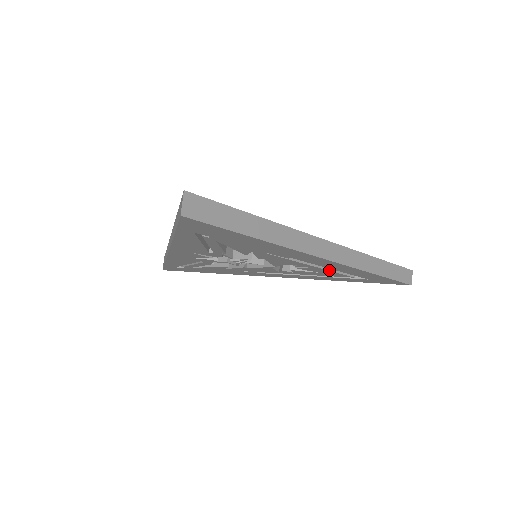
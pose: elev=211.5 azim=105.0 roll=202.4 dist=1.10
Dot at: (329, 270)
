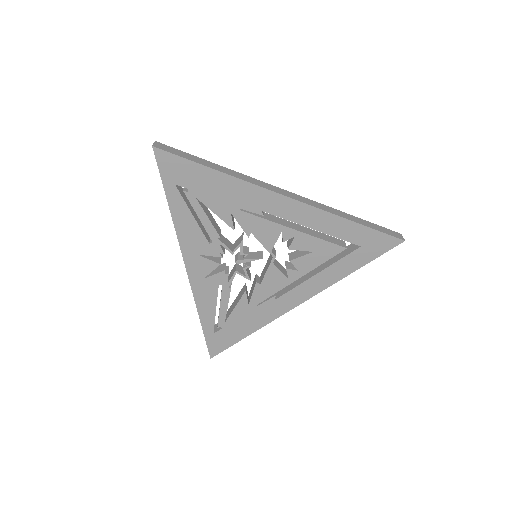
Dot at: (313, 236)
